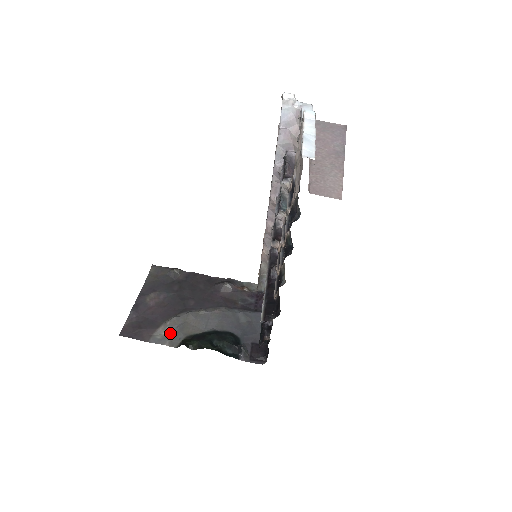
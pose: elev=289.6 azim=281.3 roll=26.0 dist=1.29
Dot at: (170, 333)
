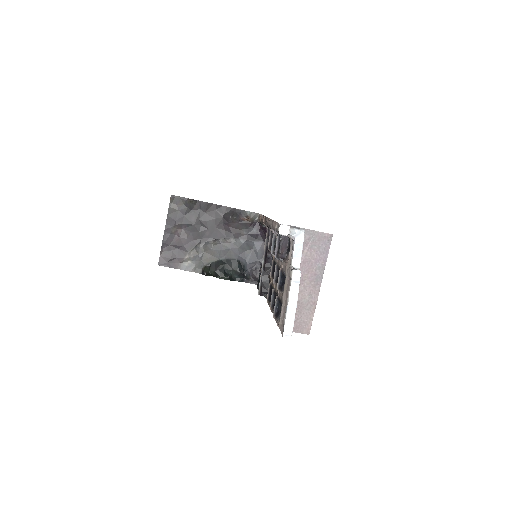
Dot at: (194, 261)
